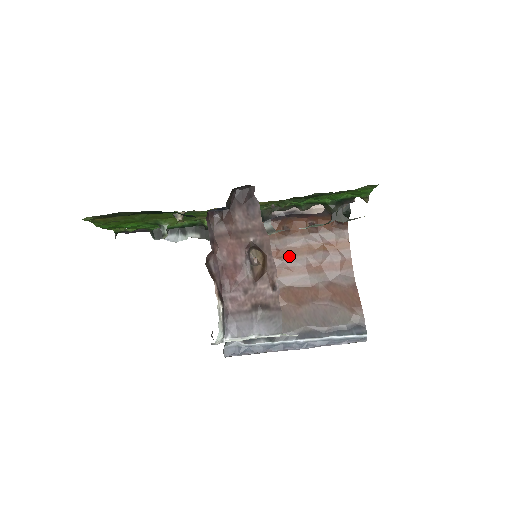
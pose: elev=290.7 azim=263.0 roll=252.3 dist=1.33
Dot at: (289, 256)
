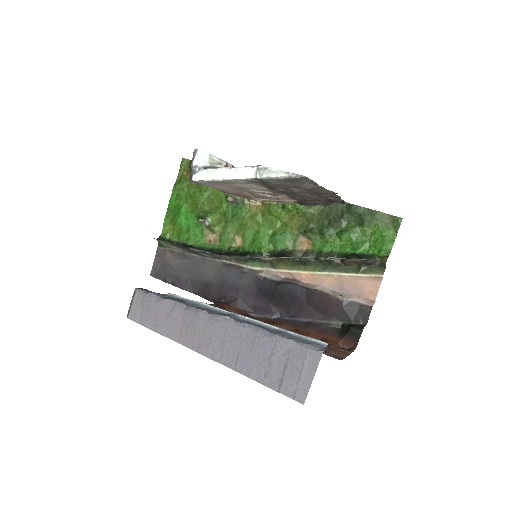
Dot at: occluded
